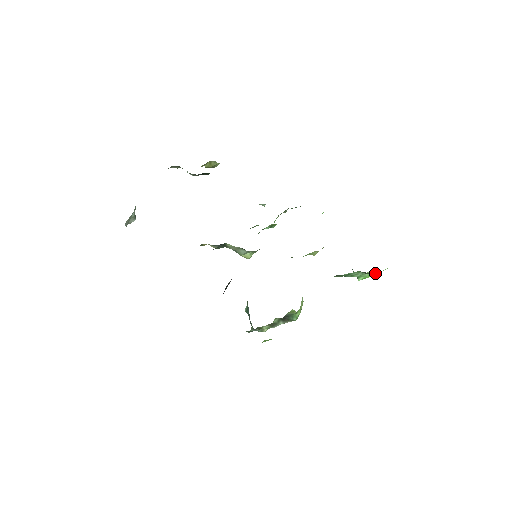
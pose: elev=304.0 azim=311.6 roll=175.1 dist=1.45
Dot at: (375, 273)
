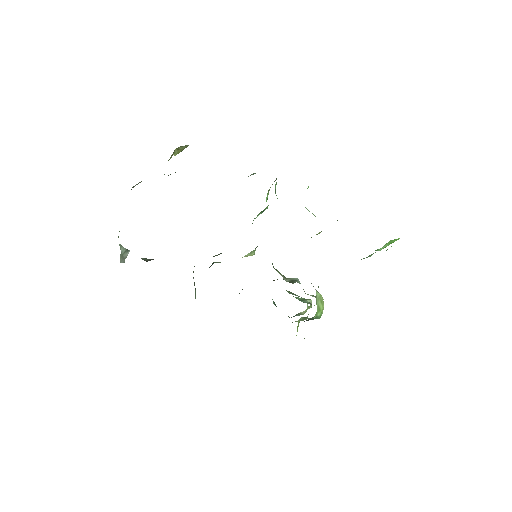
Dot at: (395, 240)
